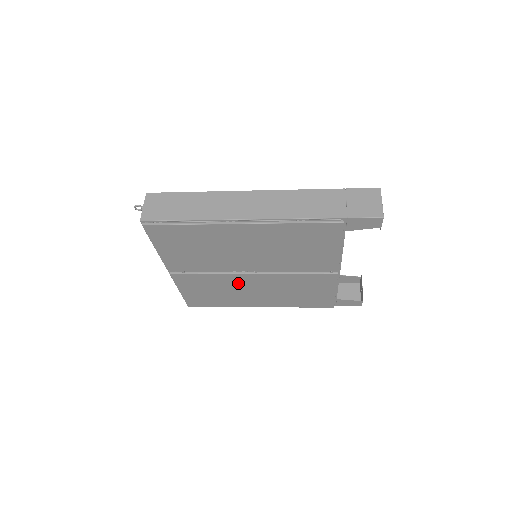
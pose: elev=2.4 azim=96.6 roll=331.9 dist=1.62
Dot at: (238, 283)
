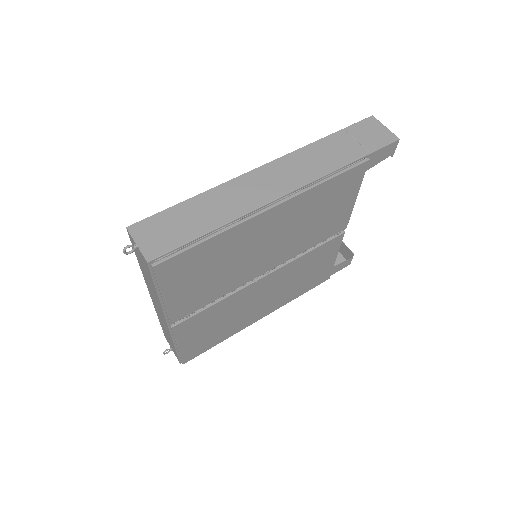
Dot at: (247, 298)
